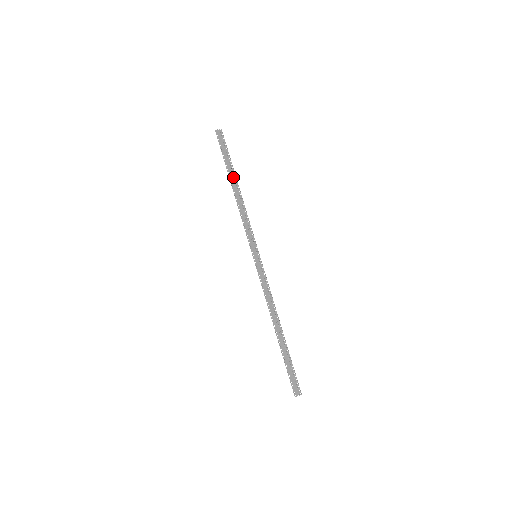
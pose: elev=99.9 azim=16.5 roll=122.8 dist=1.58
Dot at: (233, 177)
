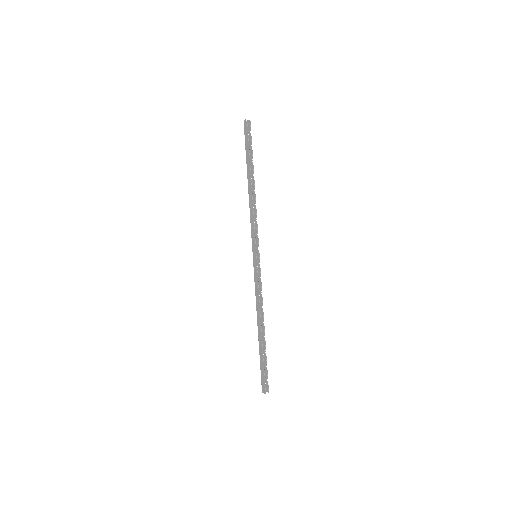
Dot at: (250, 173)
